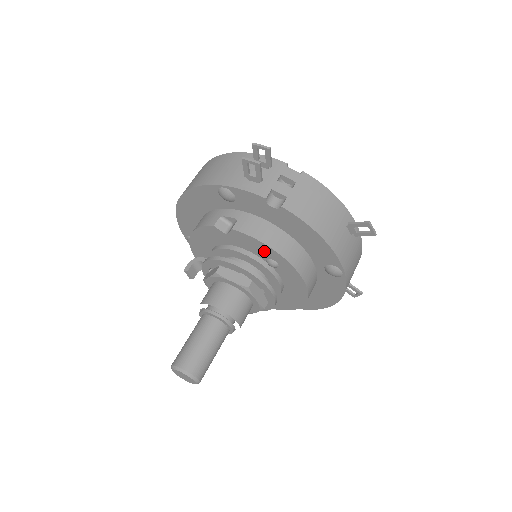
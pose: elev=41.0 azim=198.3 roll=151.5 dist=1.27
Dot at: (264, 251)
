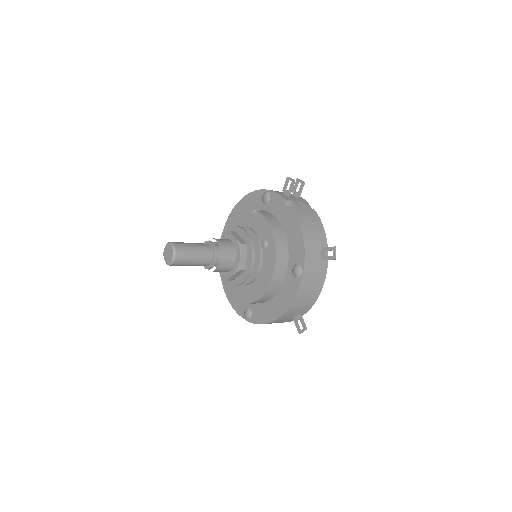
Dot at: (265, 231)
